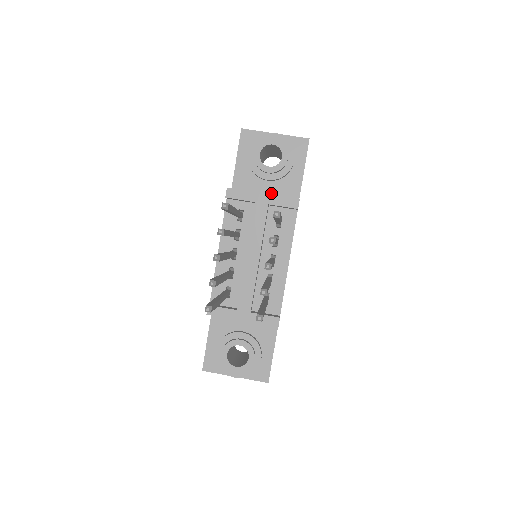
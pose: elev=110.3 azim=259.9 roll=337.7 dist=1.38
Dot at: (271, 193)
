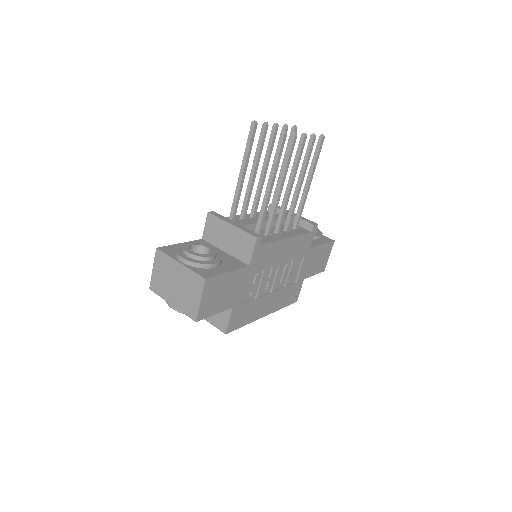
Dot at: occluded
